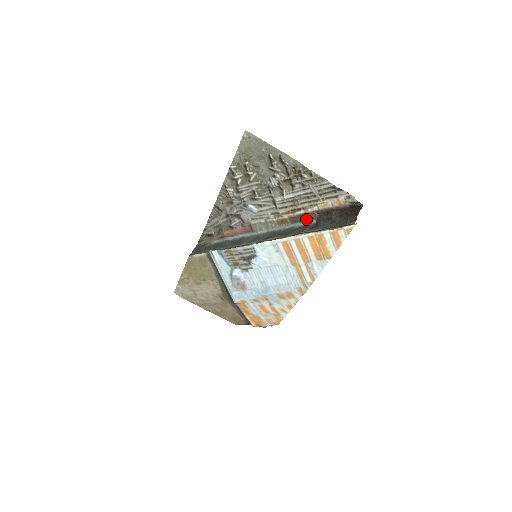
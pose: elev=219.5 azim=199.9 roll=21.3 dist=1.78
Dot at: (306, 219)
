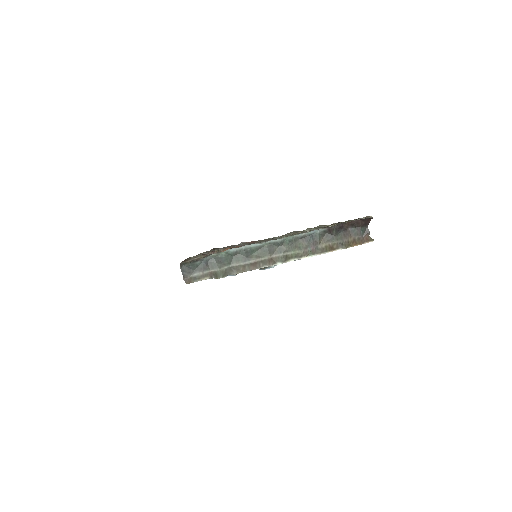
Dot at: occluded
